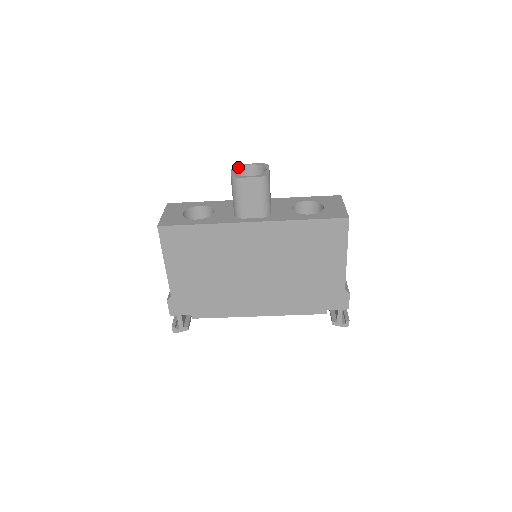
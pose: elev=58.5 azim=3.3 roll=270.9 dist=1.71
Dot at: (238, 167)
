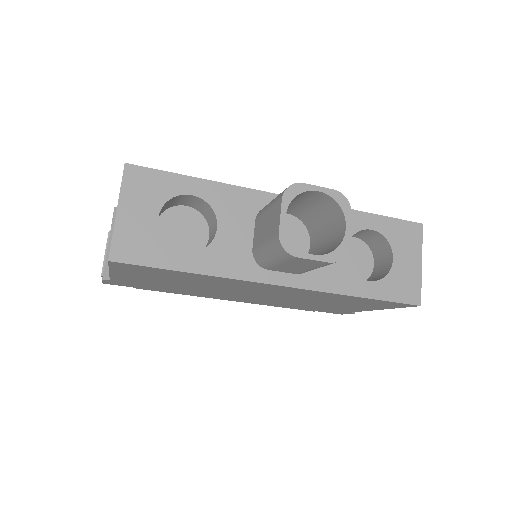
Dot at: (294, 197)
